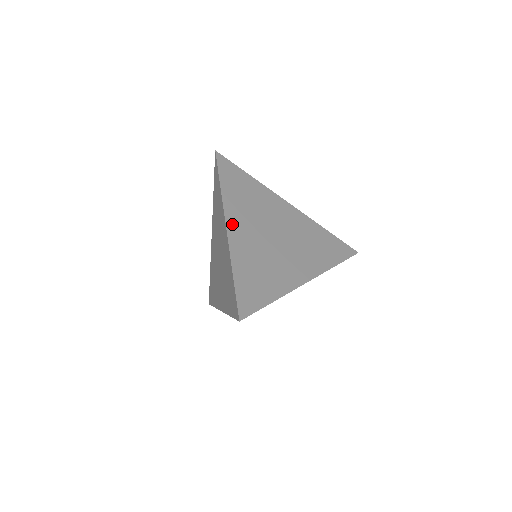
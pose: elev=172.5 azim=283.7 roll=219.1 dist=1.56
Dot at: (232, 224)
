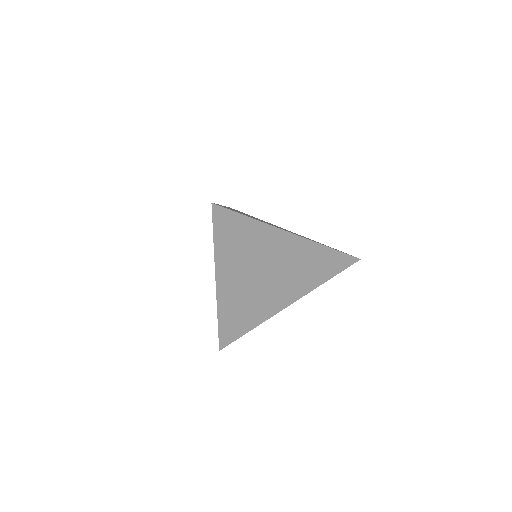
Dot at: (222, 282)
